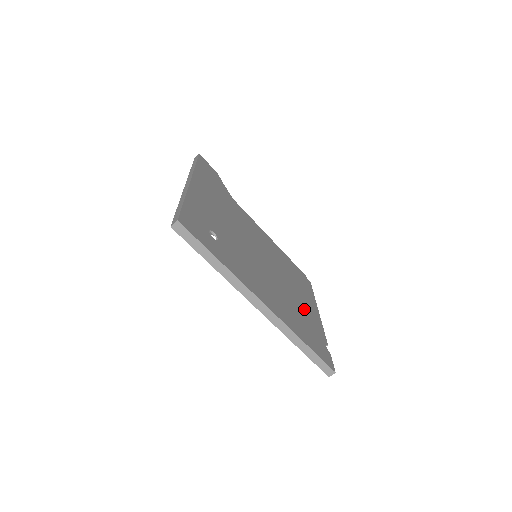
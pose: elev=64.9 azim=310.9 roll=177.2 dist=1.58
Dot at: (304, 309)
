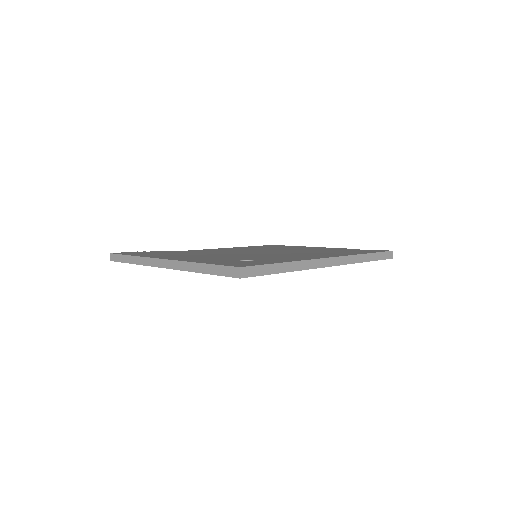
Dot at: occluded
